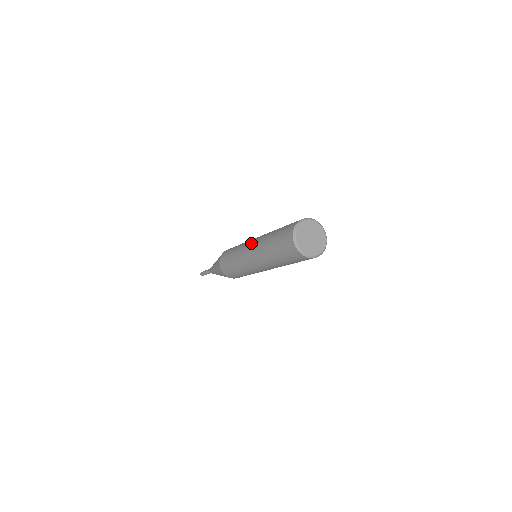
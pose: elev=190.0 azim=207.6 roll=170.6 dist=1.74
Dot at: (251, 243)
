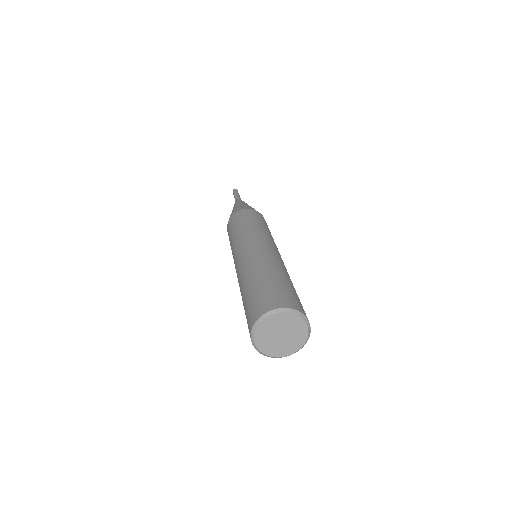
Dot at: occluded
